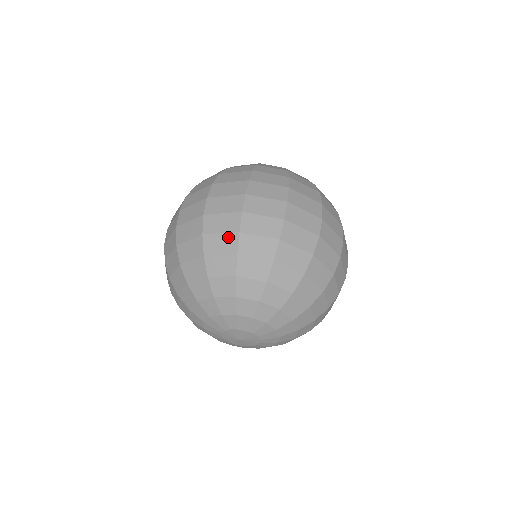
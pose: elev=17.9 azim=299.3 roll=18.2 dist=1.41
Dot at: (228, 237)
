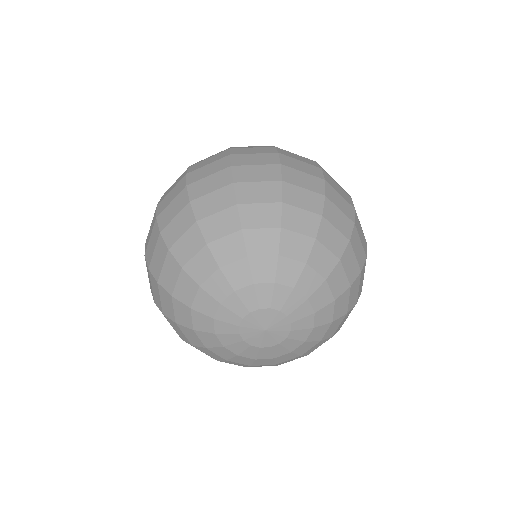
Dot at: (268, 185)
